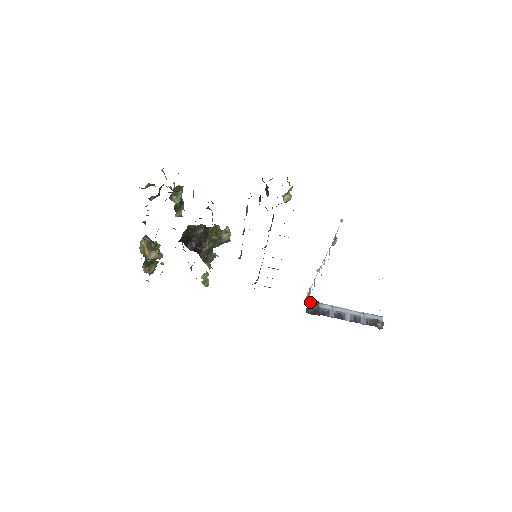
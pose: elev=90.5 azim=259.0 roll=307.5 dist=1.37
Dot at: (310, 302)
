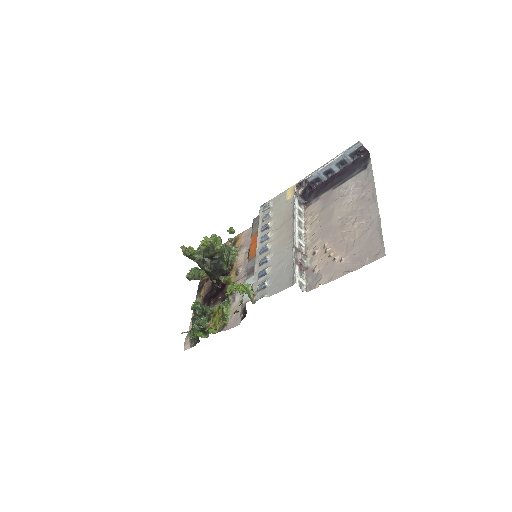
Dot at: (302, 194)
